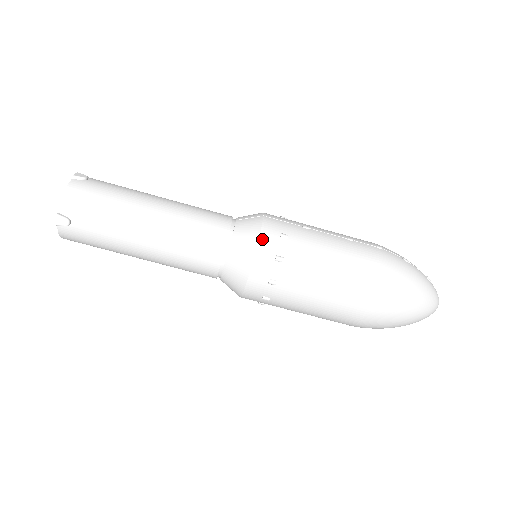
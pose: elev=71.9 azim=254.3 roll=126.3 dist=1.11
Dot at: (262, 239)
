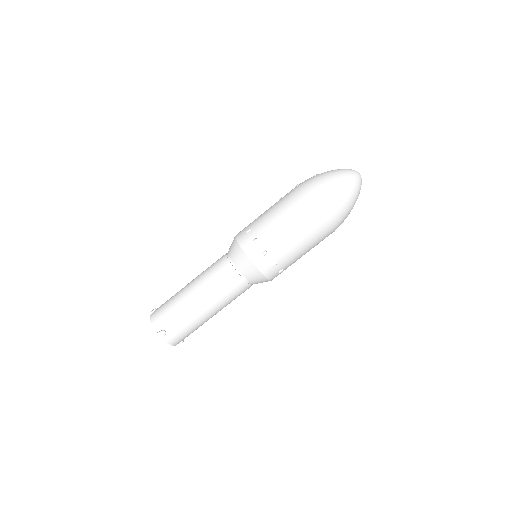
Dot at: (240, 243)
